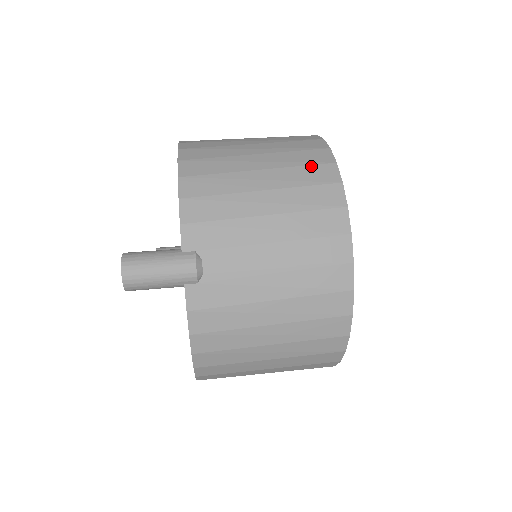
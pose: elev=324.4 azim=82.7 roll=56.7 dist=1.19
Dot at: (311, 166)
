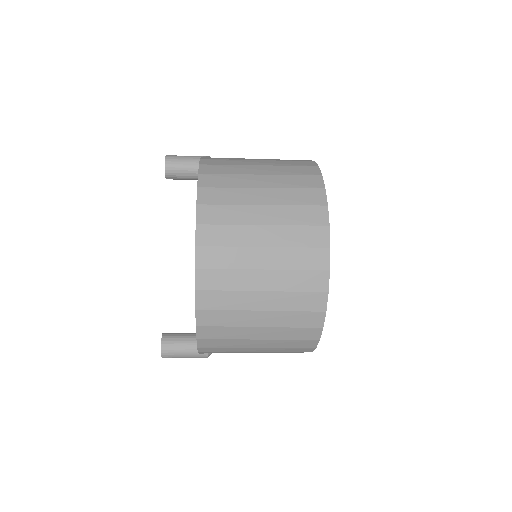
Dot at: occluded
